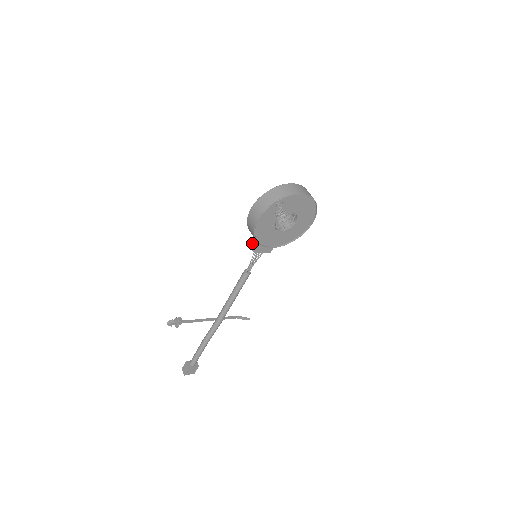
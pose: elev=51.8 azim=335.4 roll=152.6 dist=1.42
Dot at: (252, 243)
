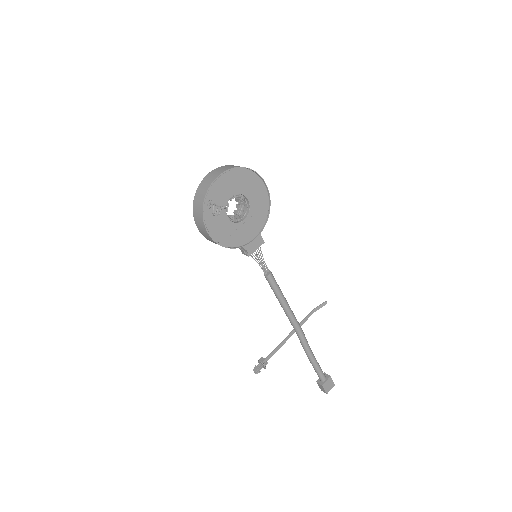
Dot at: occluded
